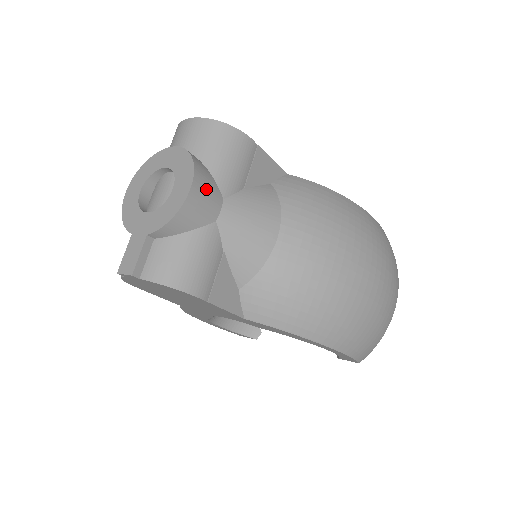
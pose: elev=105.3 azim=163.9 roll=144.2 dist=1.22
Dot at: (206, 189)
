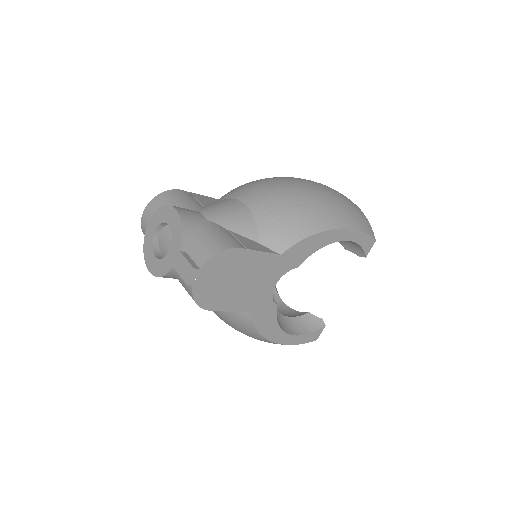
Dot at: (184, 209)
